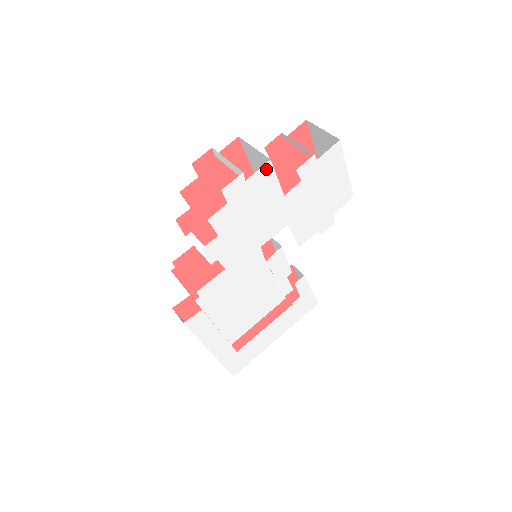
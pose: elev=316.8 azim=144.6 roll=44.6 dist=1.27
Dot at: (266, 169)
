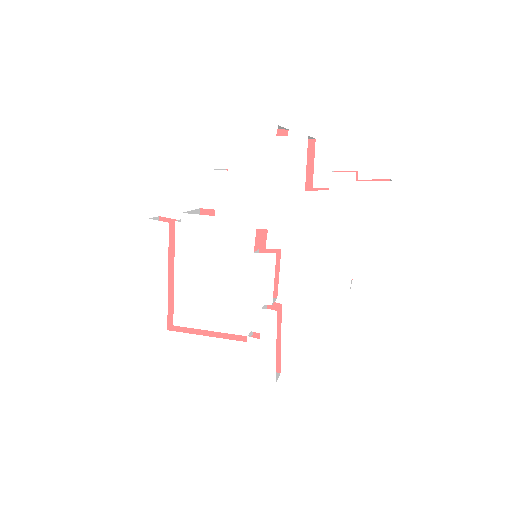
Dot at: (300, 142)
